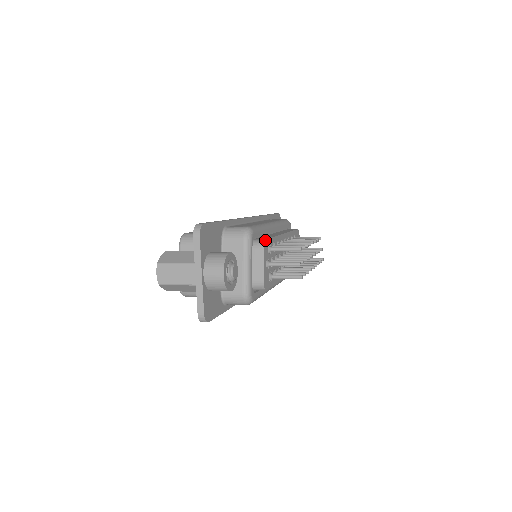
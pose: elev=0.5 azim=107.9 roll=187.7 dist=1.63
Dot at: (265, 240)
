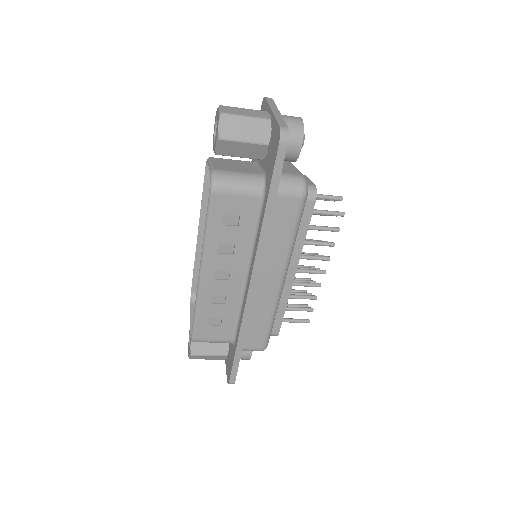
Dot at: occluded
